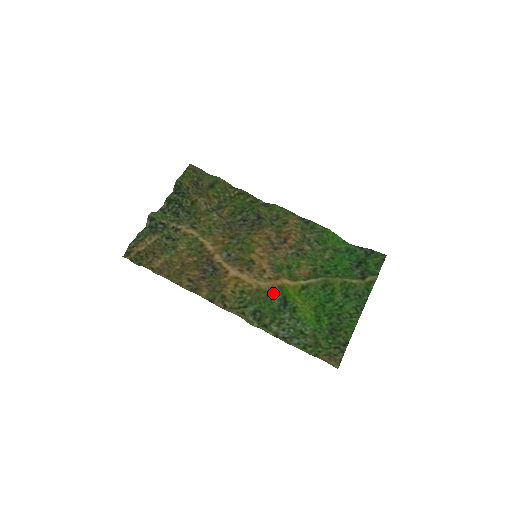
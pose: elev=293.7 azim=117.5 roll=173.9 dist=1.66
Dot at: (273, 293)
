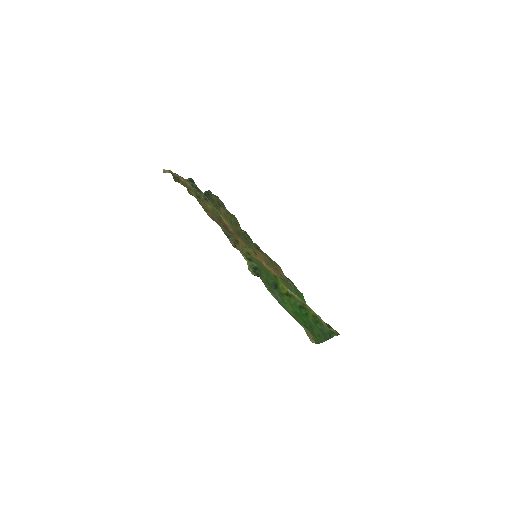
Dot at: (270, 274)
